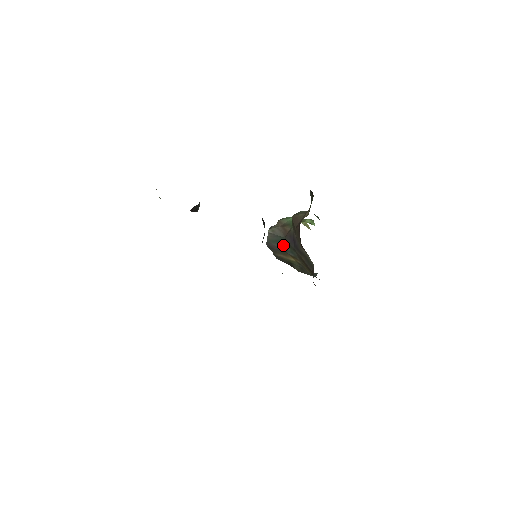
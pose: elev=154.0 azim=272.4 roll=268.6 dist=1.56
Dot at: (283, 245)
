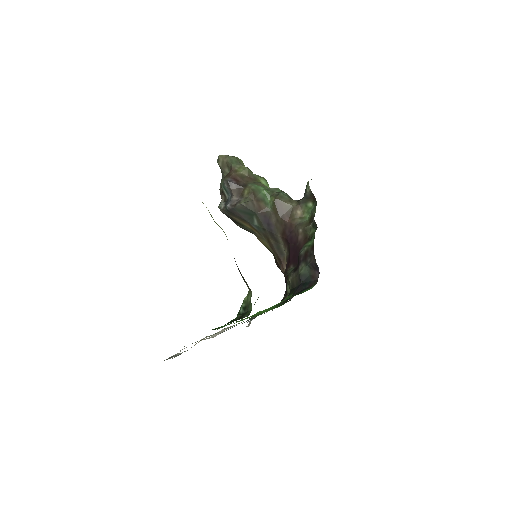
Dot at: (250, 217)
